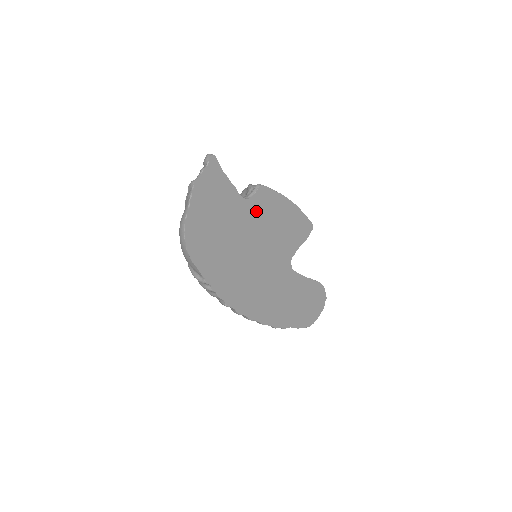
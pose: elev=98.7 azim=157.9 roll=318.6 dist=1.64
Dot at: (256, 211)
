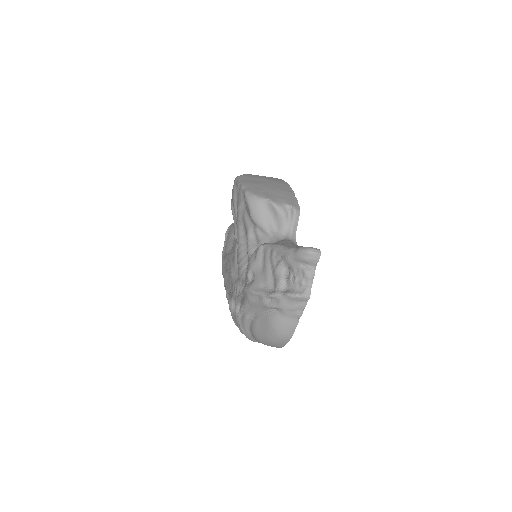
Dot at: occluded
